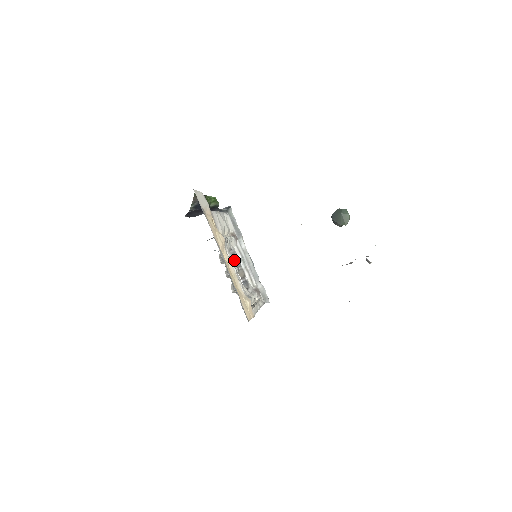
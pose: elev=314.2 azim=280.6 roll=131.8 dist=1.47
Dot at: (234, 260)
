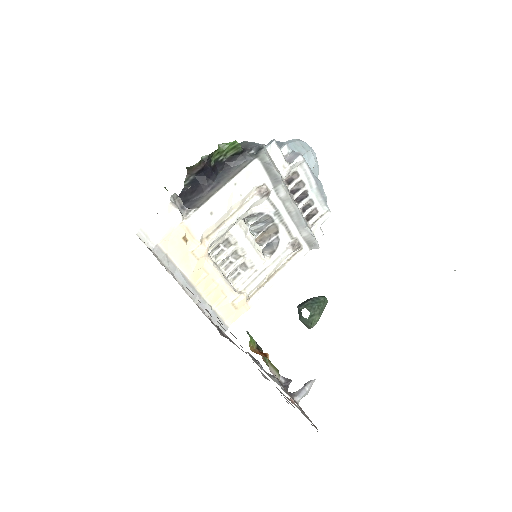
Dot at: (261, 219)
